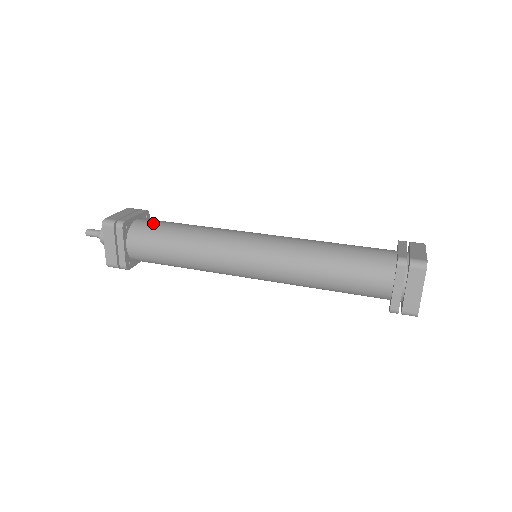
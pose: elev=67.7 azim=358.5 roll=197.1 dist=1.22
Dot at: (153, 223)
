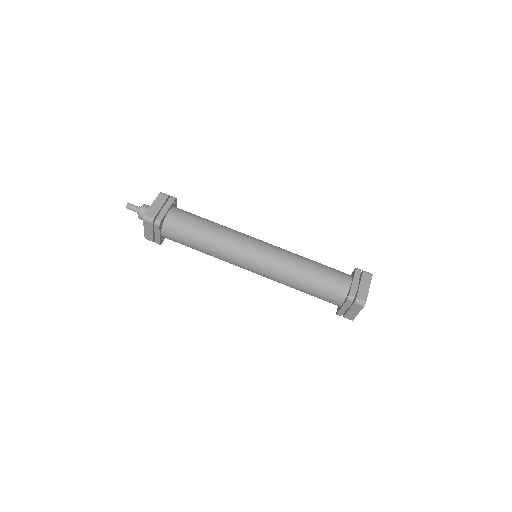
Dot at: occluded
